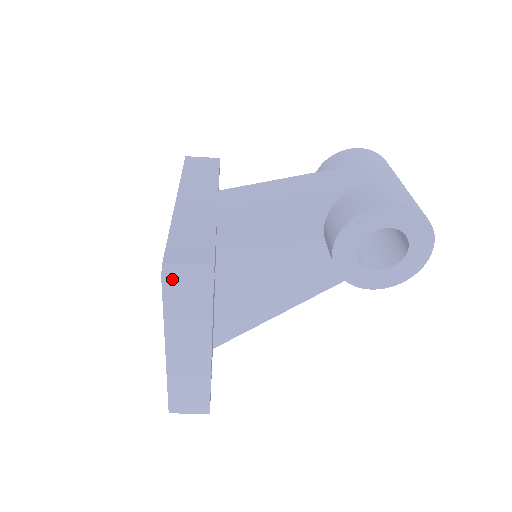
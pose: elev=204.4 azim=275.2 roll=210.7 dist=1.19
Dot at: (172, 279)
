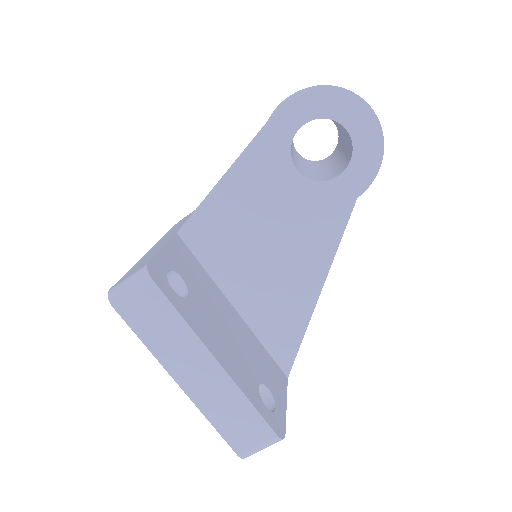
Dot at: (119, 299)
